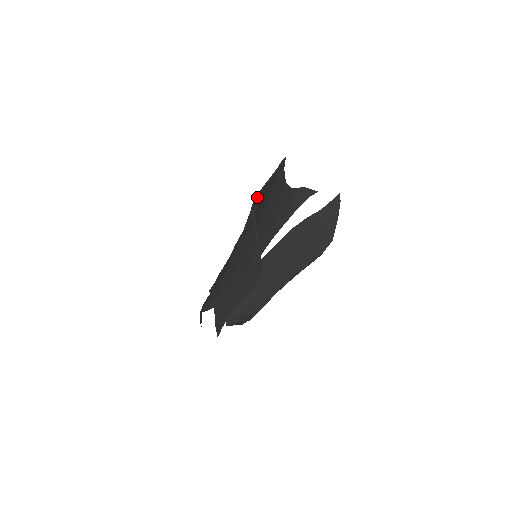
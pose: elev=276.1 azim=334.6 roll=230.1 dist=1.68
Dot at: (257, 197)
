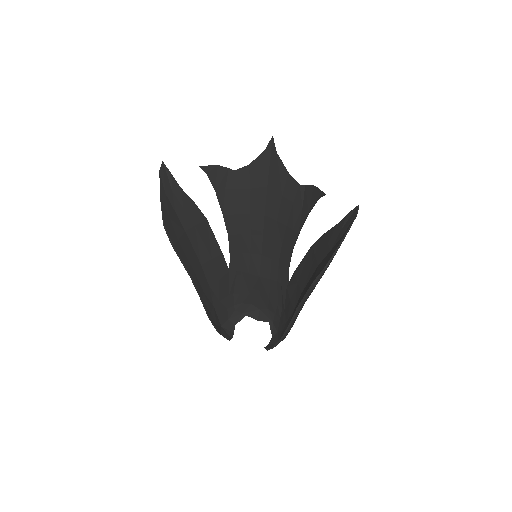
Dot at: (209, 166)
